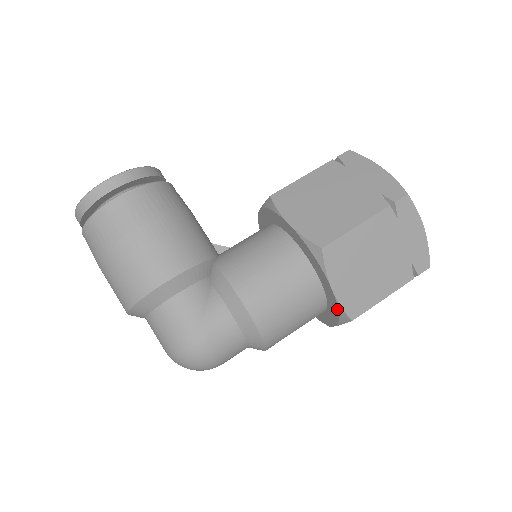
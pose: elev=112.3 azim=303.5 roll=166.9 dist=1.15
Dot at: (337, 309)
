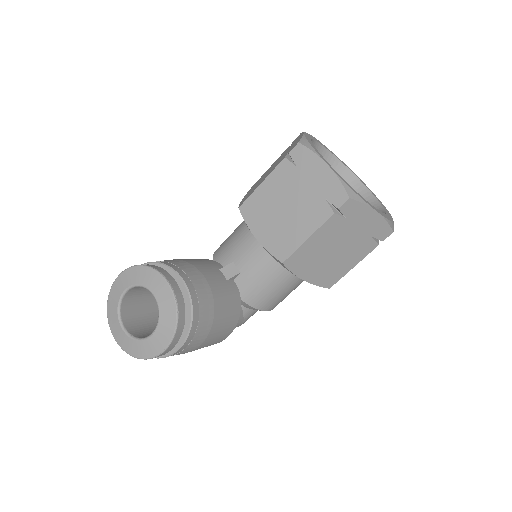
Dot at: occluded
